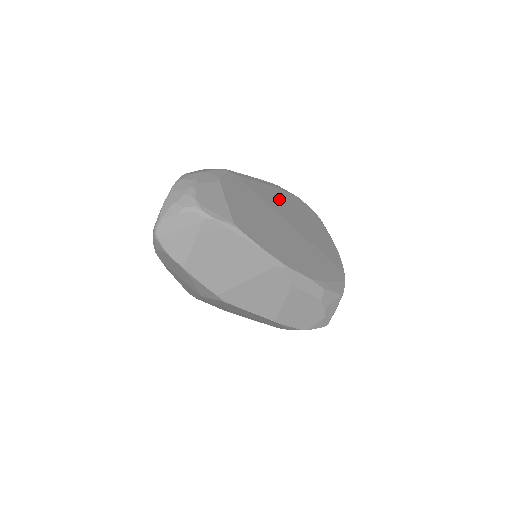
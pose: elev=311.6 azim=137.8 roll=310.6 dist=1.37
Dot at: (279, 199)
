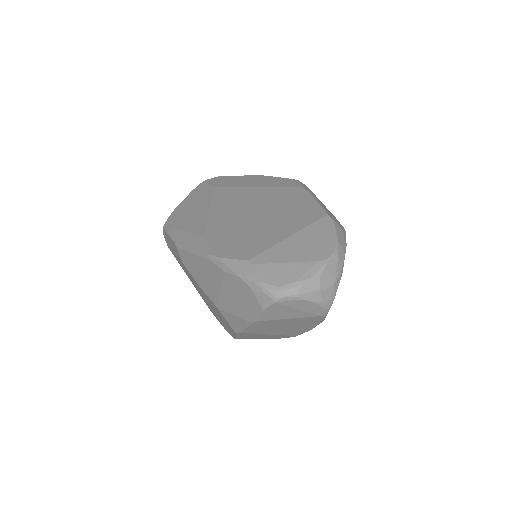
Dot at: occluded
